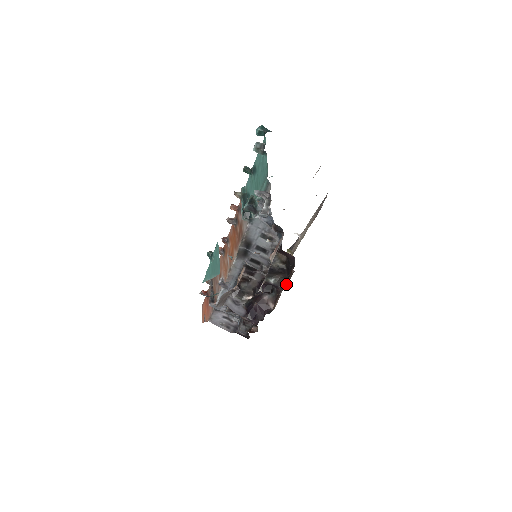
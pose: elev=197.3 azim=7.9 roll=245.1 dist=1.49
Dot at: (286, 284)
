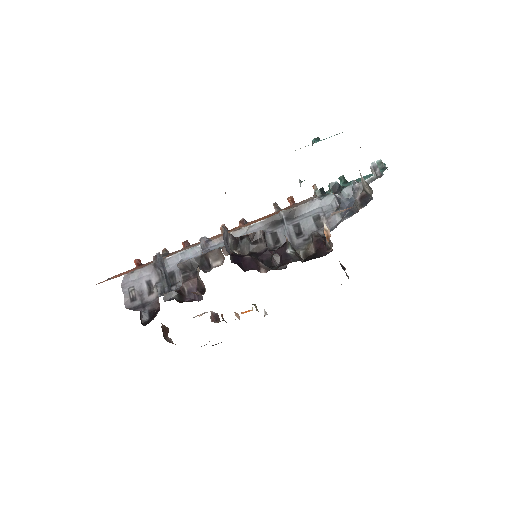
Dot at: occluded
